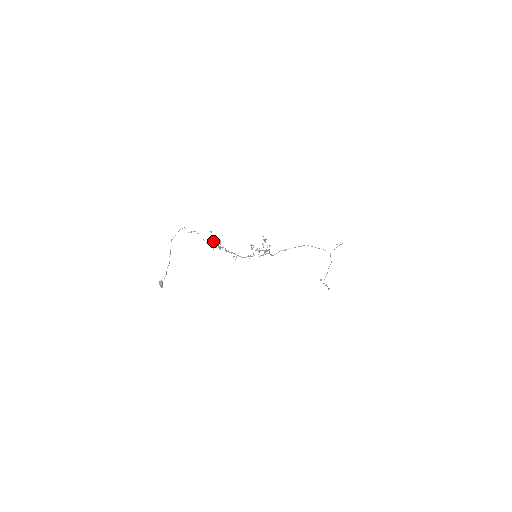
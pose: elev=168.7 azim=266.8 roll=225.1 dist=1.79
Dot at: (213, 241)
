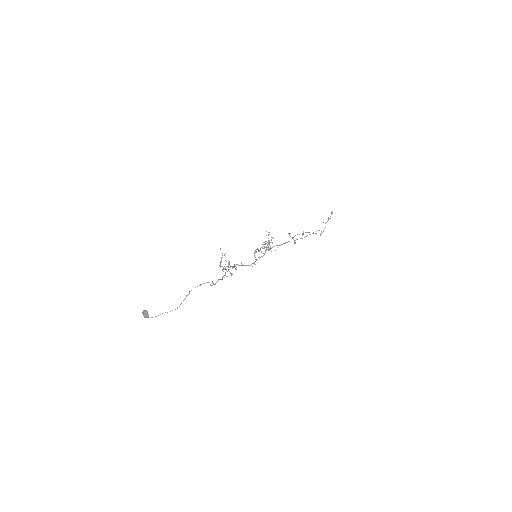
Dot at: (221, 261)
